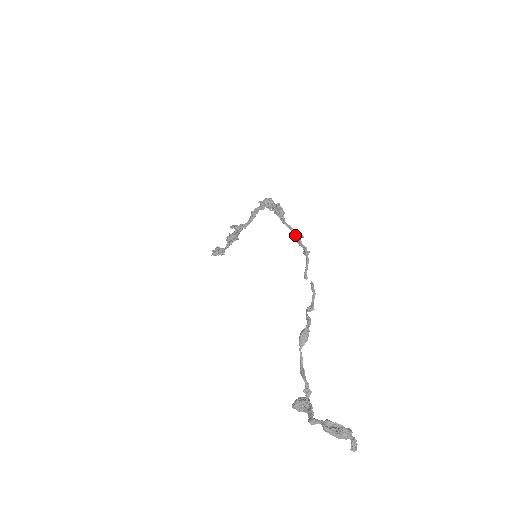
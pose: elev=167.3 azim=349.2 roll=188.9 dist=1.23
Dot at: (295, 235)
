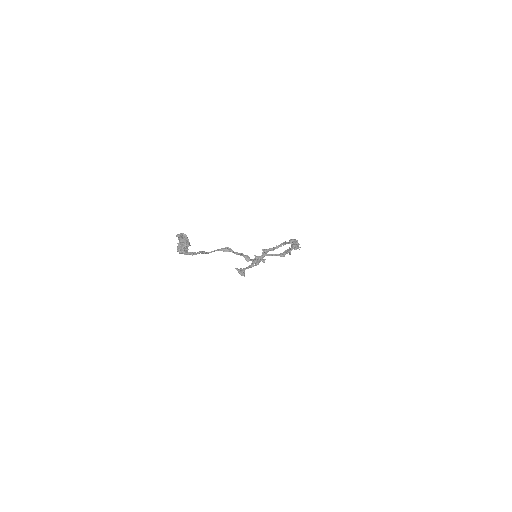
Dot at: (287, 250)
